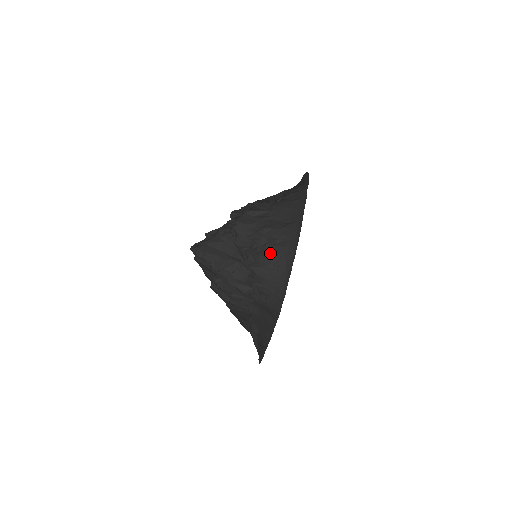
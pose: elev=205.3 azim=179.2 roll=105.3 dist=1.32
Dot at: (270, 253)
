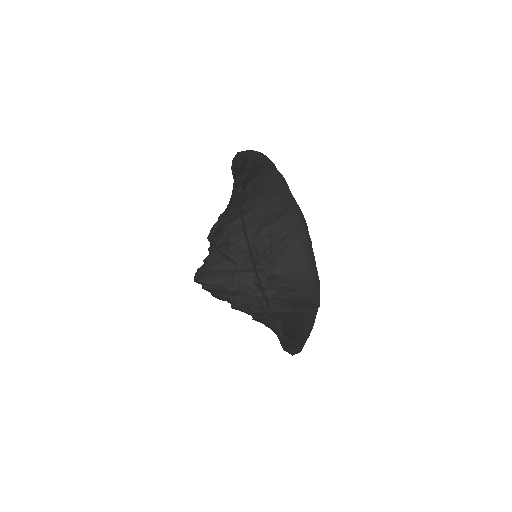
Dot at: (282, 250)
